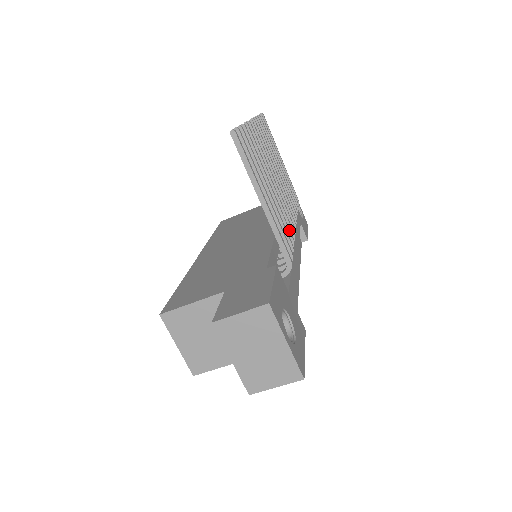
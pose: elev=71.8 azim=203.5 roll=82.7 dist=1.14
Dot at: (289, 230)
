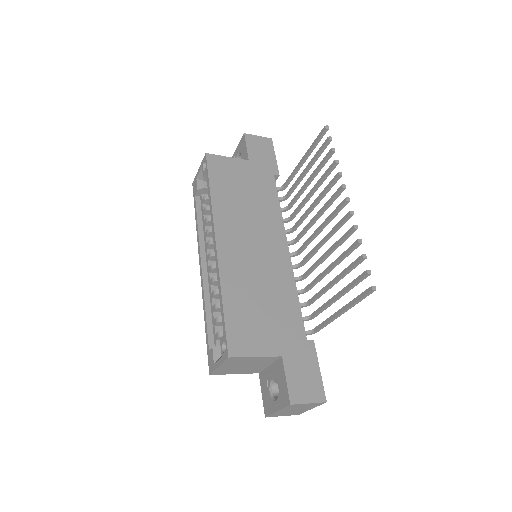
Dot at: occluded
